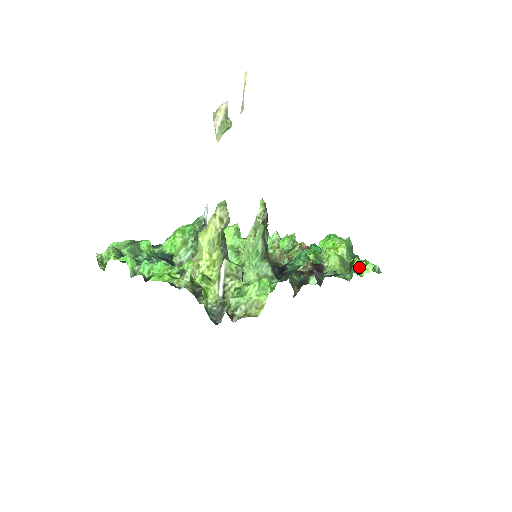
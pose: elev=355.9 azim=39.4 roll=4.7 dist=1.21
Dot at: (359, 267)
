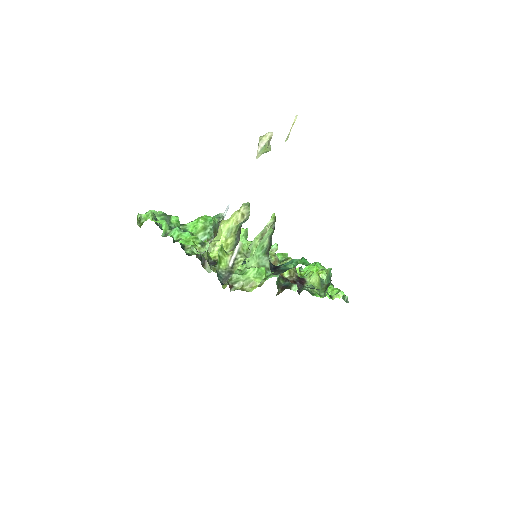
Dot at: (332, 292)
